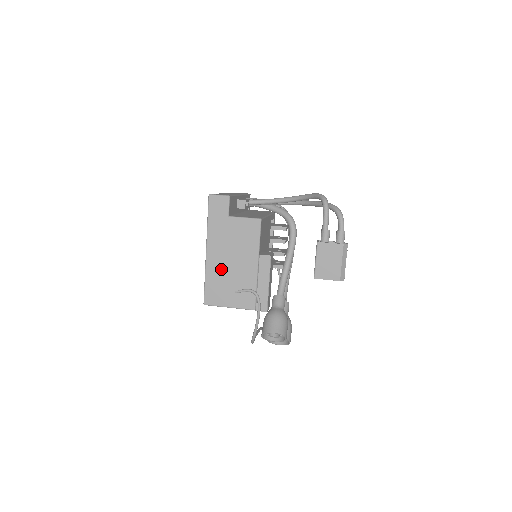
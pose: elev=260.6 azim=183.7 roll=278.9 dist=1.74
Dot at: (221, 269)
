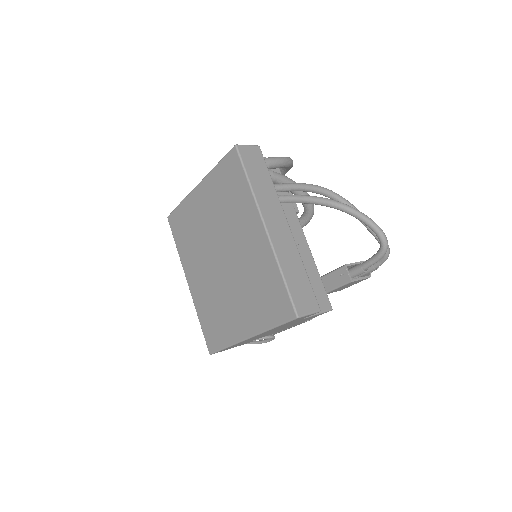
Dot at: occluded
